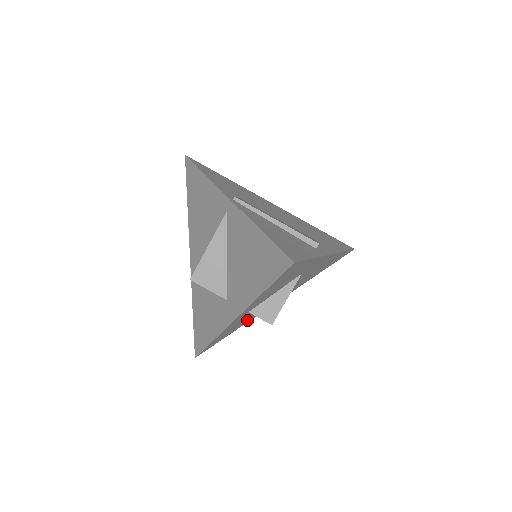
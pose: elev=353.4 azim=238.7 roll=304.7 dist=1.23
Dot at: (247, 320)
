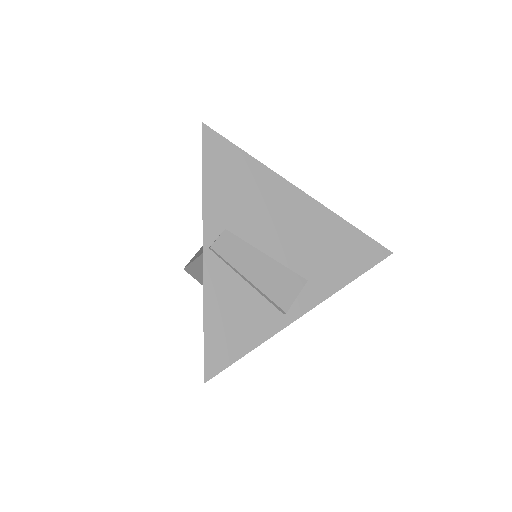
Dot at: occluded
